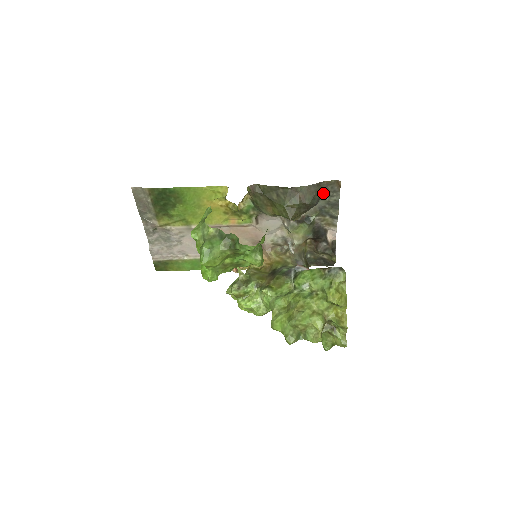
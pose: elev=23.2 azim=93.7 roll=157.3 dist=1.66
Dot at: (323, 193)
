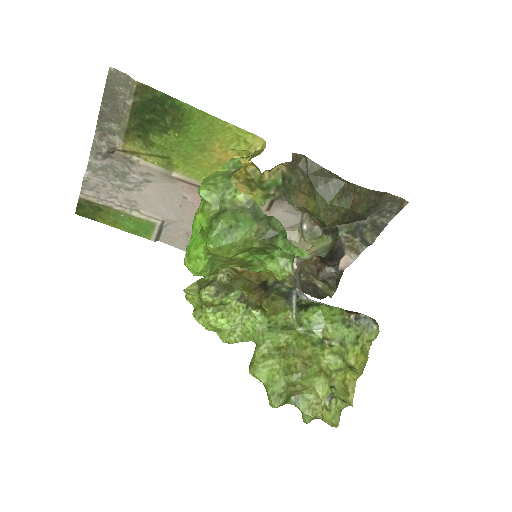
Dot at: (377, 207)
